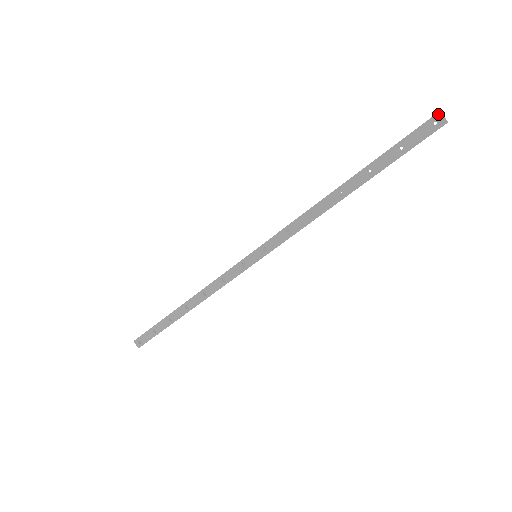
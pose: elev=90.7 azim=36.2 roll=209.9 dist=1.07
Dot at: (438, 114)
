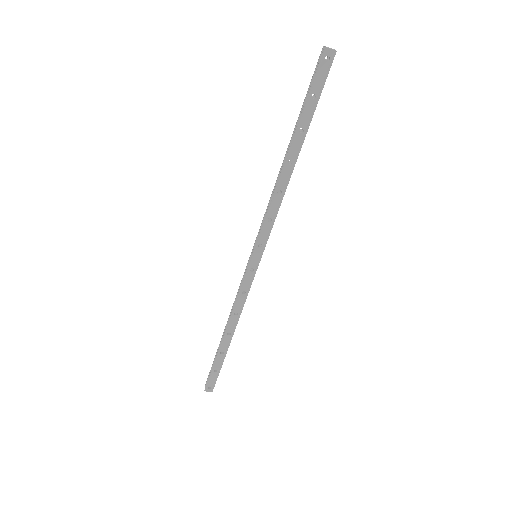
Dot at: (325, 50)
